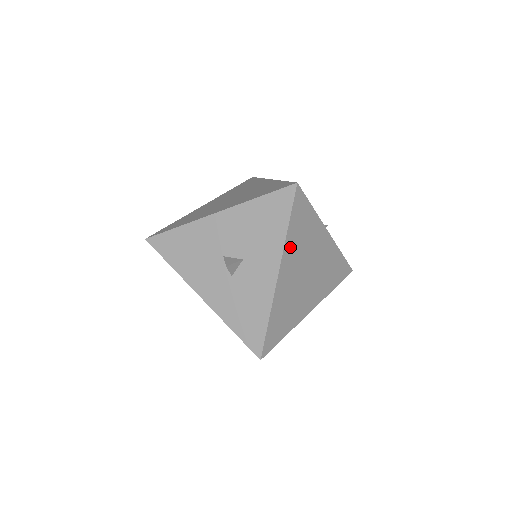
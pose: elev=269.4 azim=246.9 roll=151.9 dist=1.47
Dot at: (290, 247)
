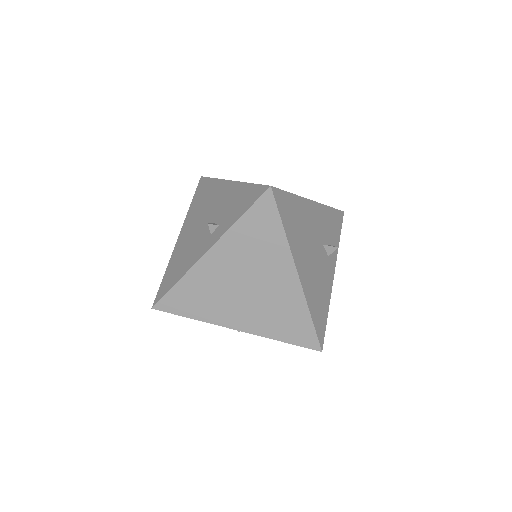
Dot at: occluded
